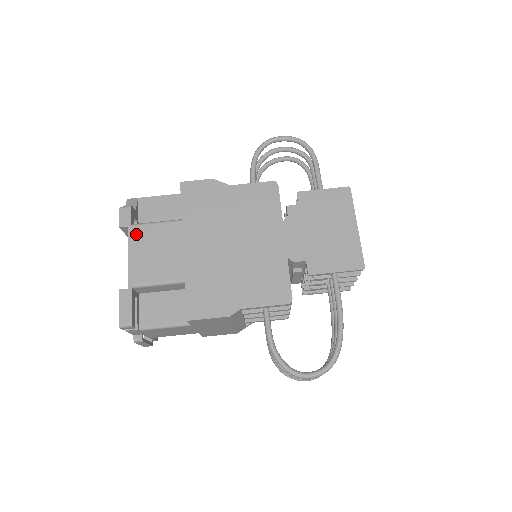
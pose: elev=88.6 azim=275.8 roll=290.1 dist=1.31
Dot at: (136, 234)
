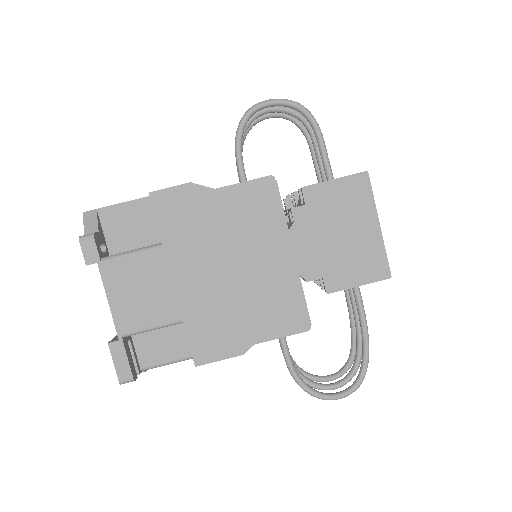
Dot at: (110, 272)
